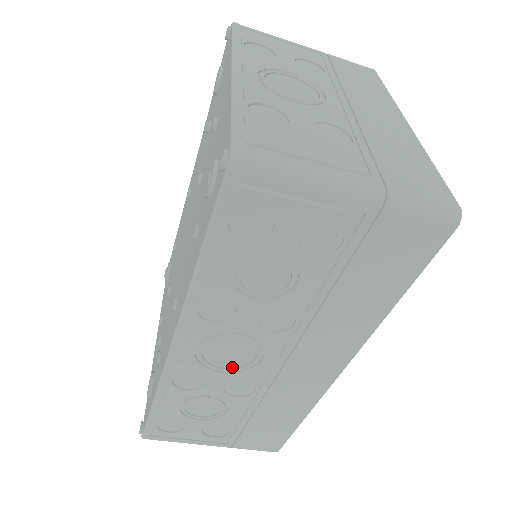
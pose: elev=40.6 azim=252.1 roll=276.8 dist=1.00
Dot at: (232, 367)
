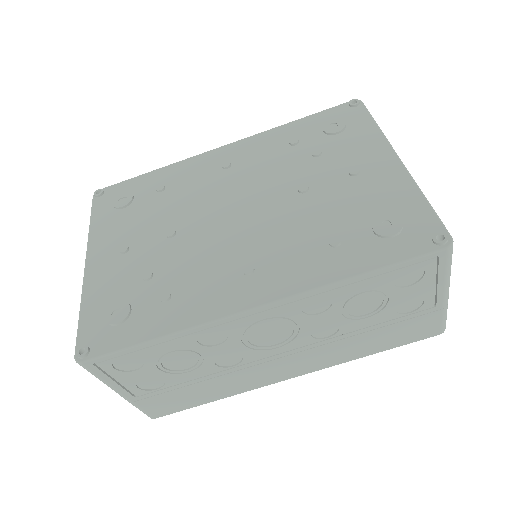
Dot at: (252, 343)
